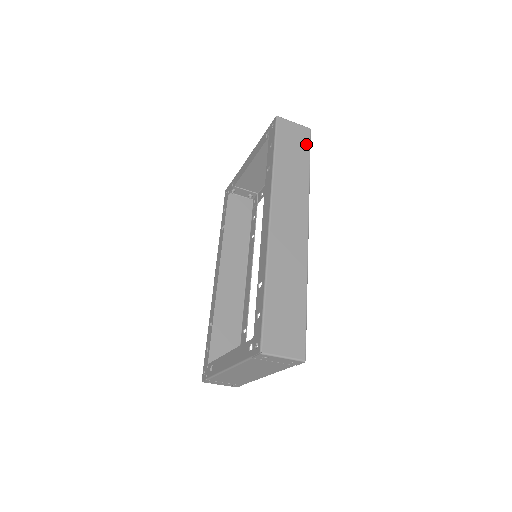
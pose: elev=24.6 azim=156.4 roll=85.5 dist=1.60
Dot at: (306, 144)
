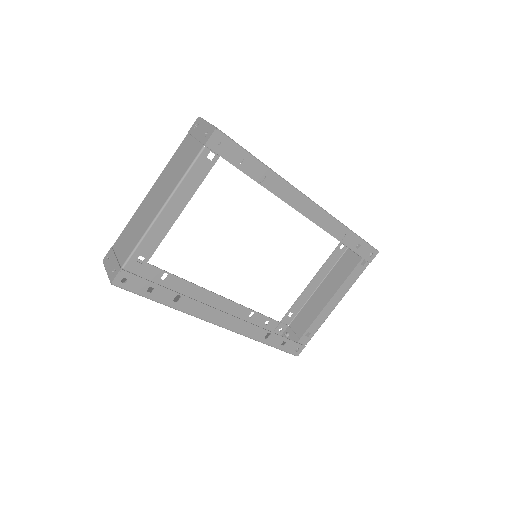
Dot at: occluded
